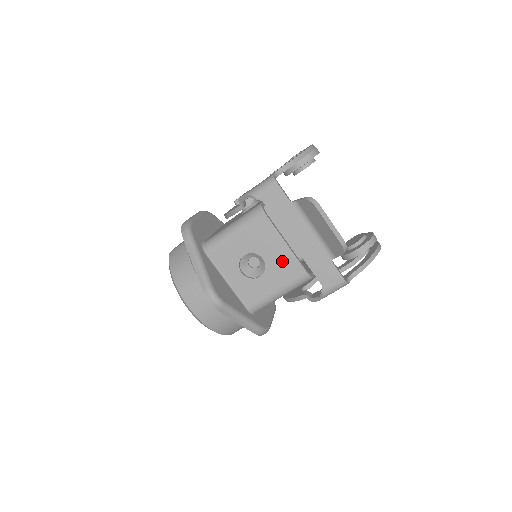
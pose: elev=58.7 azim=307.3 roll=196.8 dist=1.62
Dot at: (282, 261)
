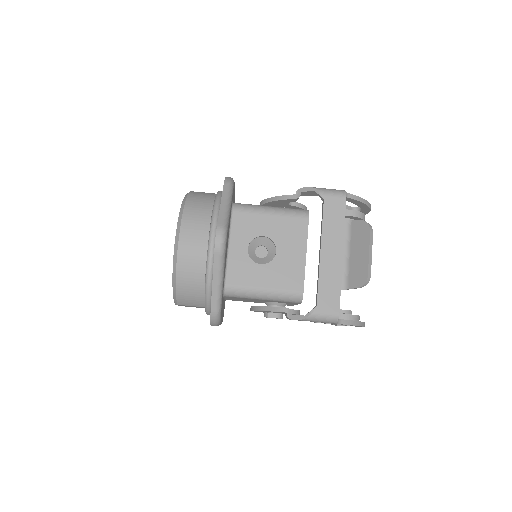
Dot at: (291, 265)
